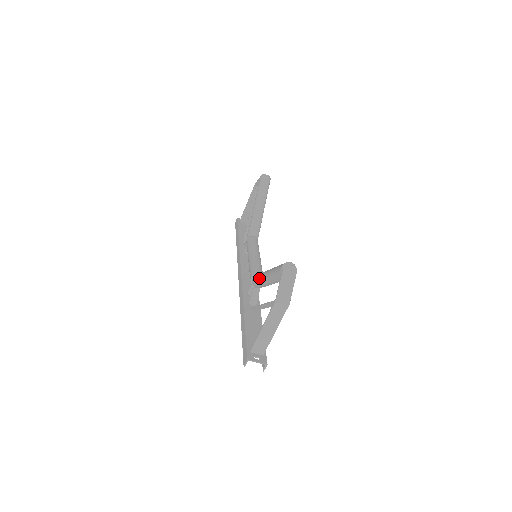
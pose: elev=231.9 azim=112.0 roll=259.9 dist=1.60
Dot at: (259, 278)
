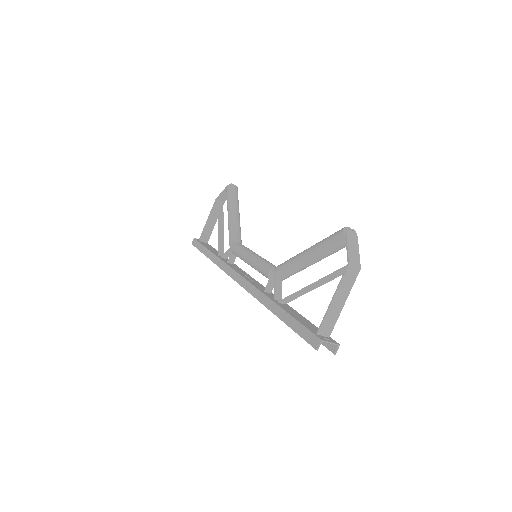
Dot at: (291, 263)
